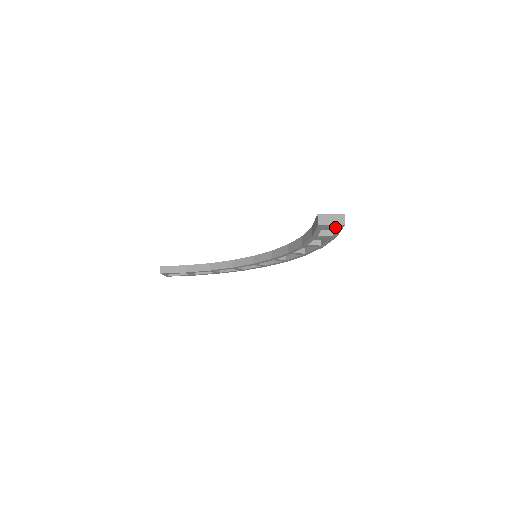
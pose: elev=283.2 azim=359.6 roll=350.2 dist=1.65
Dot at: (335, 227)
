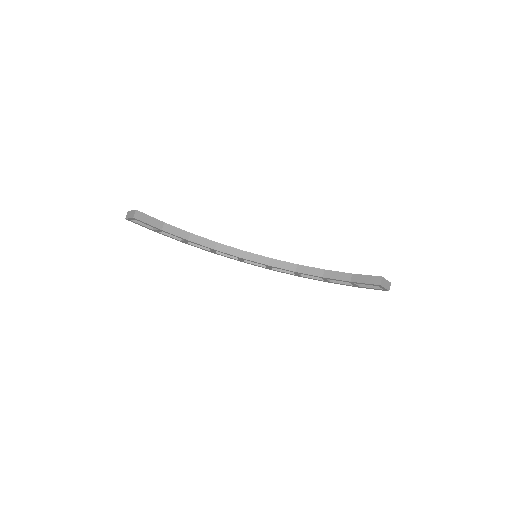
Dot at: occluded
